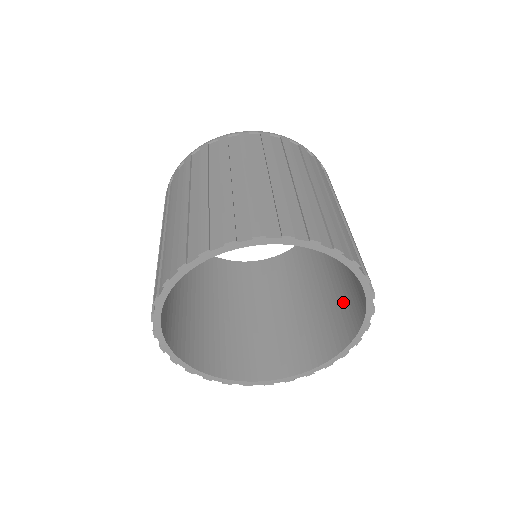
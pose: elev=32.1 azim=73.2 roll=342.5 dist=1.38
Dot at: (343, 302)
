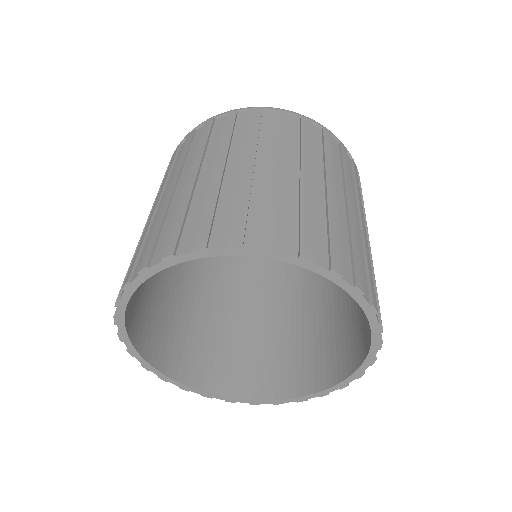
Dot at: occluded
